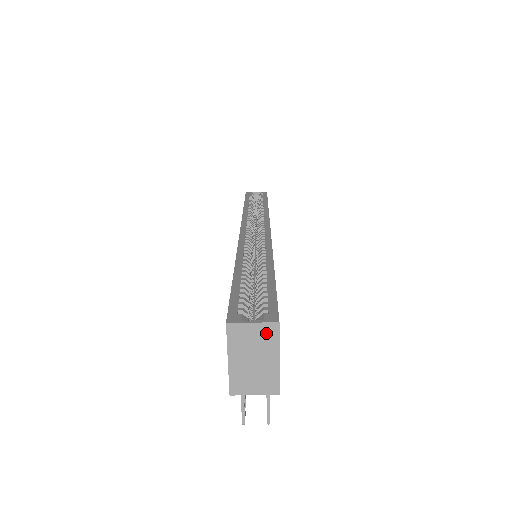
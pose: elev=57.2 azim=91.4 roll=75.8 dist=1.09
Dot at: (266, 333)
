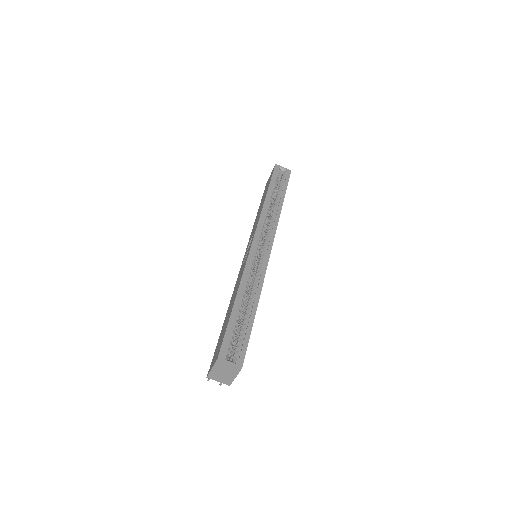
Dot at: (234, 369)
